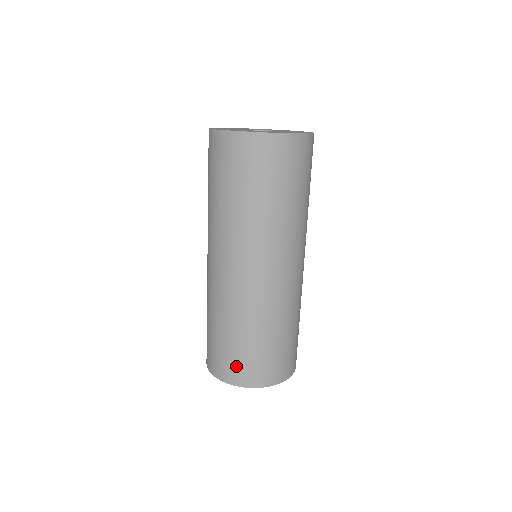
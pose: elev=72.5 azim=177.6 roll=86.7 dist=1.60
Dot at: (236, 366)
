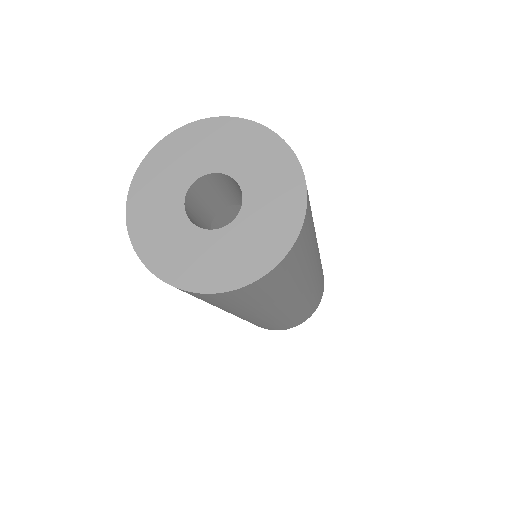
Dot at: occluded
